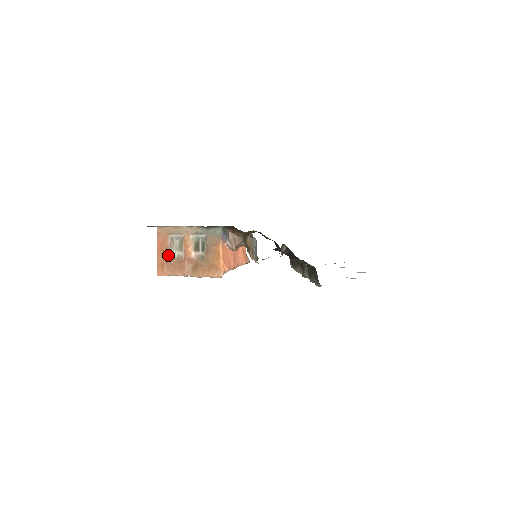
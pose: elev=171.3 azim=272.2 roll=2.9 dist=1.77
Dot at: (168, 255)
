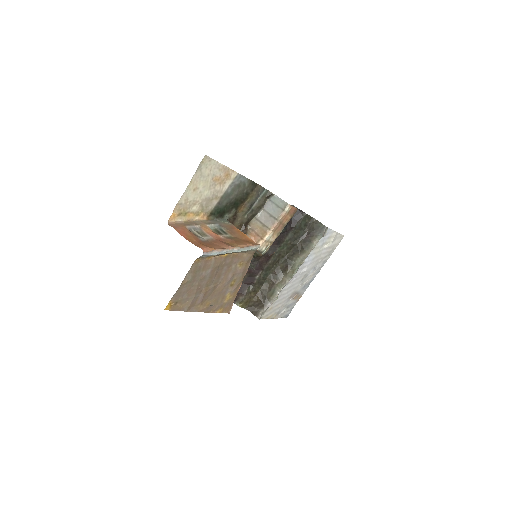
Dot at: (198, 239)
